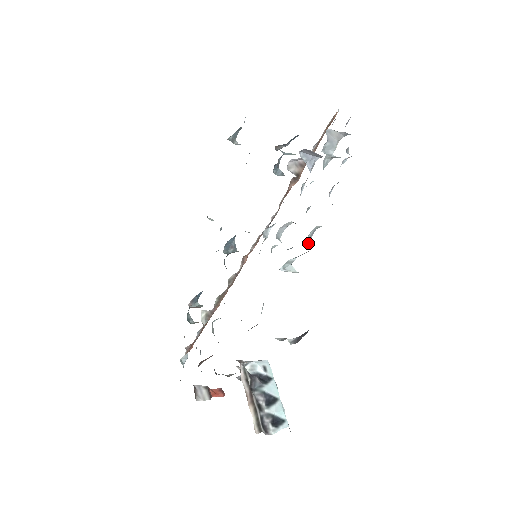
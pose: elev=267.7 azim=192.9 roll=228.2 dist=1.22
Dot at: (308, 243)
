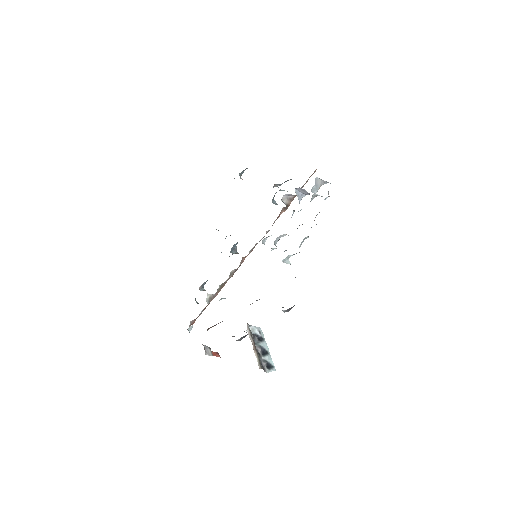
Dot at: occluded
